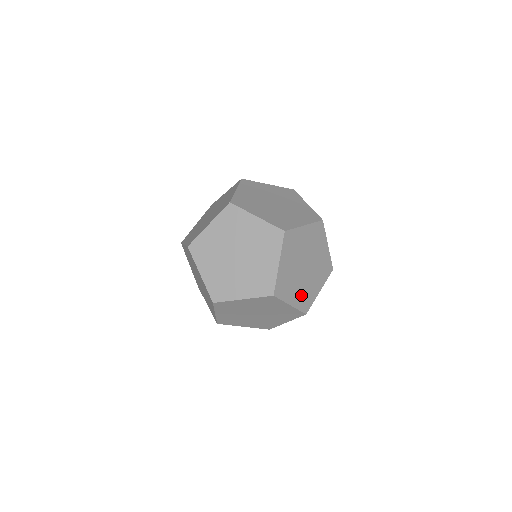
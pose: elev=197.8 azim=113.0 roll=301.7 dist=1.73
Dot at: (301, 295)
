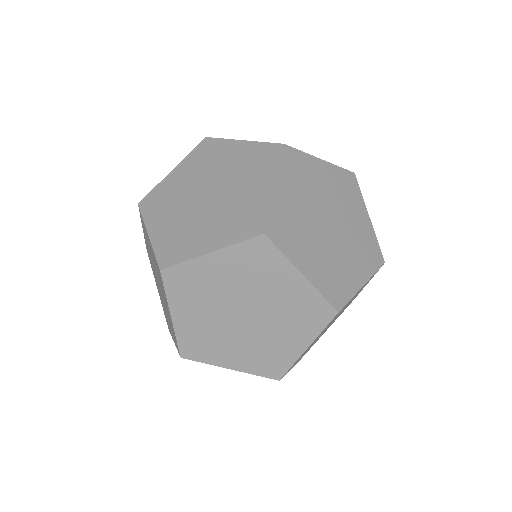
Dot at: (324, 269)
